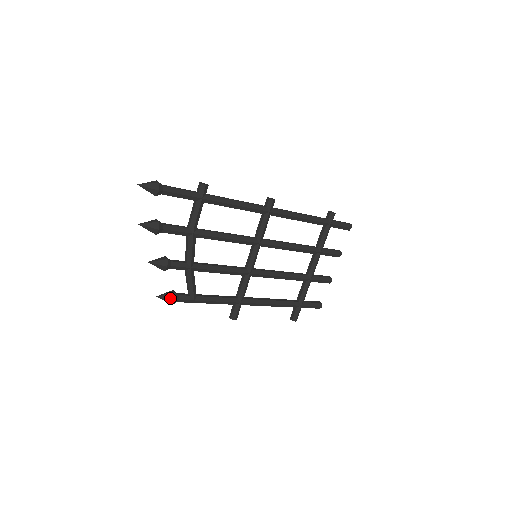
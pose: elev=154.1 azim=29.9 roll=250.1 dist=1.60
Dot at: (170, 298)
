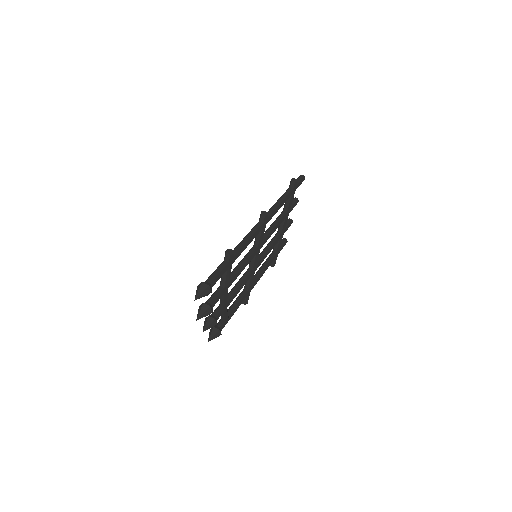
Dot at: (217, 336)
